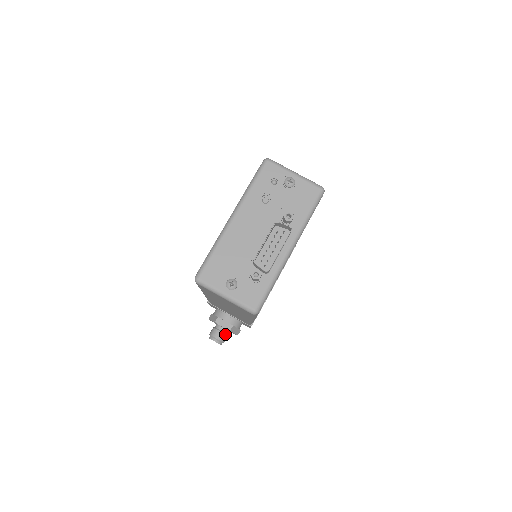
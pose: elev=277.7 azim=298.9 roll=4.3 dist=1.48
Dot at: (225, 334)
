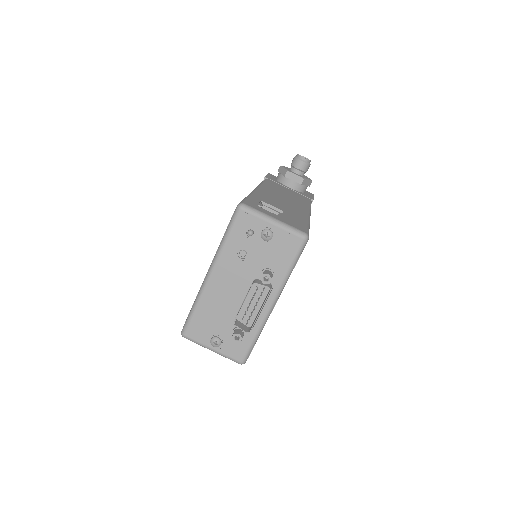
Dot at: occluded
